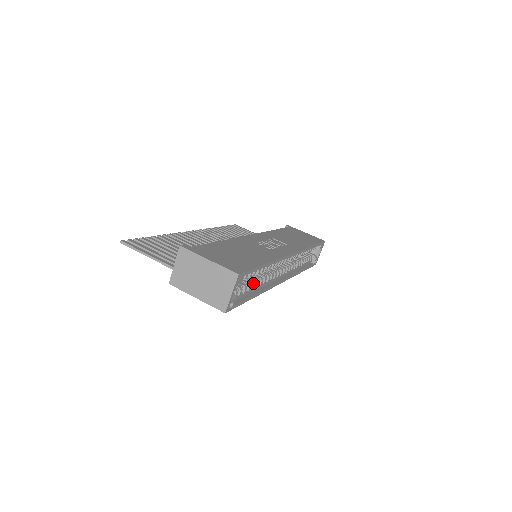
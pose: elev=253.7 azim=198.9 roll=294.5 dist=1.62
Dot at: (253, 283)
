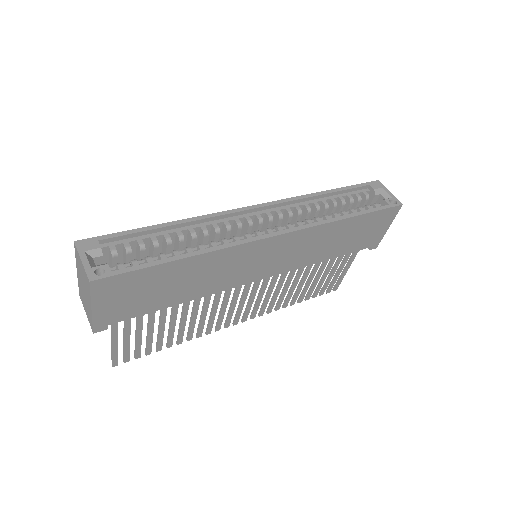
Dot at: (171, 251)
